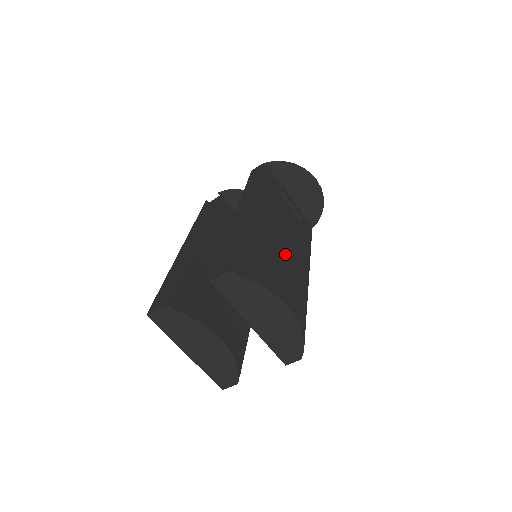
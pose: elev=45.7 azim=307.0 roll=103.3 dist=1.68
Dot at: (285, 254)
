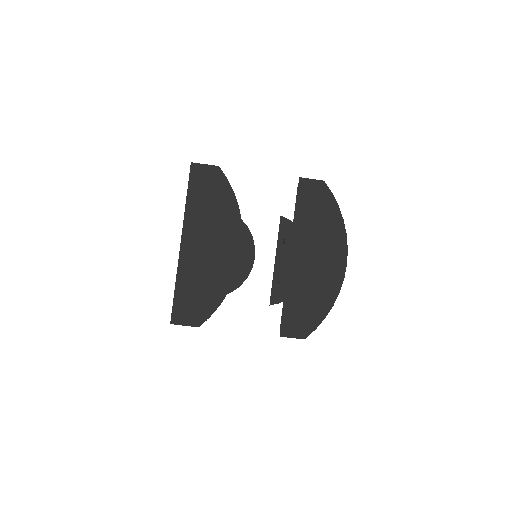
Dot at: occluded
